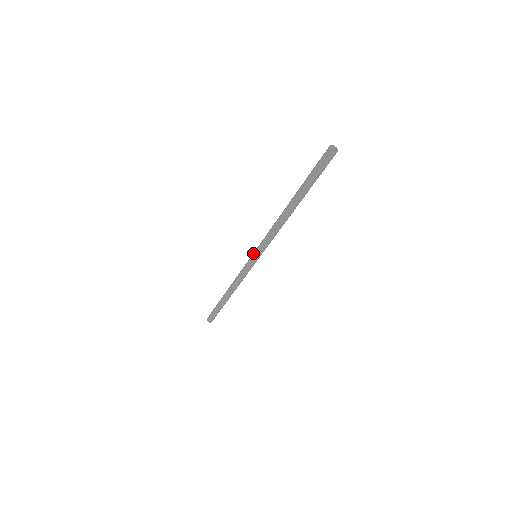
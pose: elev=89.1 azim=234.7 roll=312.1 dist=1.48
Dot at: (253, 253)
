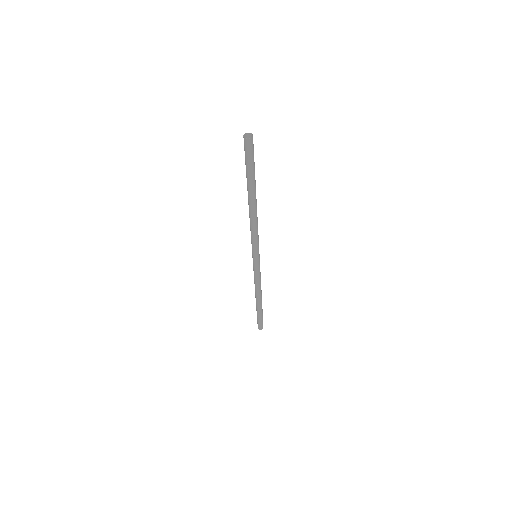
Dot at: occluded
